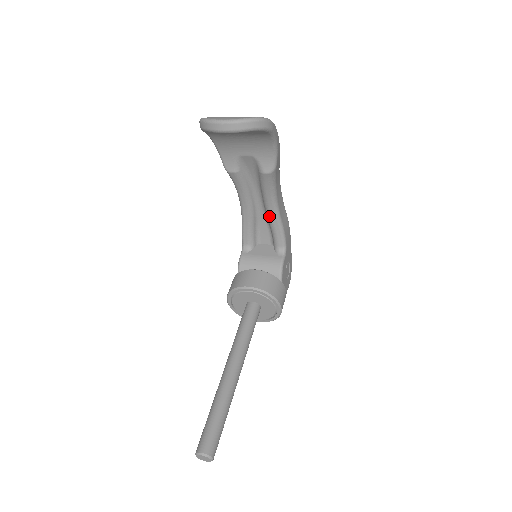
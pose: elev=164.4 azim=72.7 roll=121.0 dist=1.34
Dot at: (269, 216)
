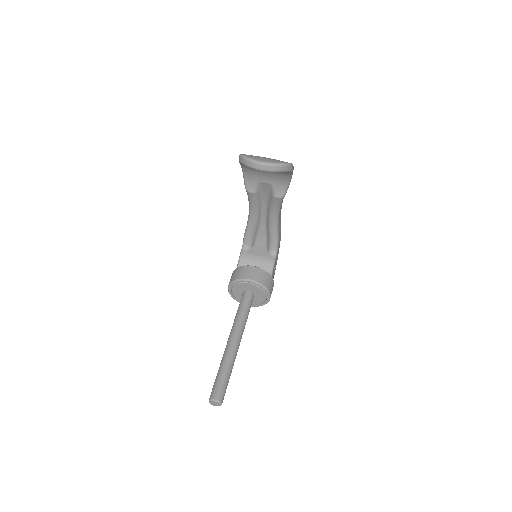
Dot at: (270, 227)
